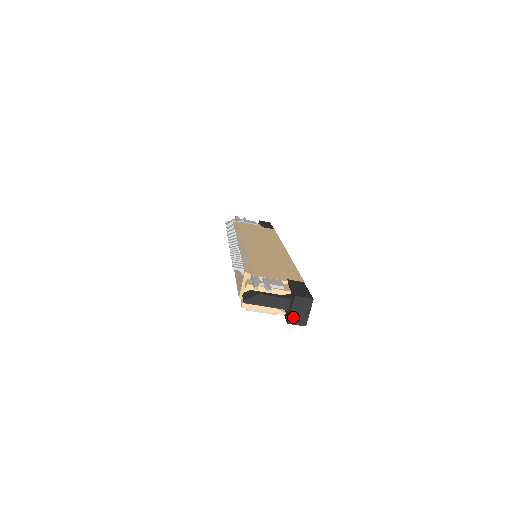
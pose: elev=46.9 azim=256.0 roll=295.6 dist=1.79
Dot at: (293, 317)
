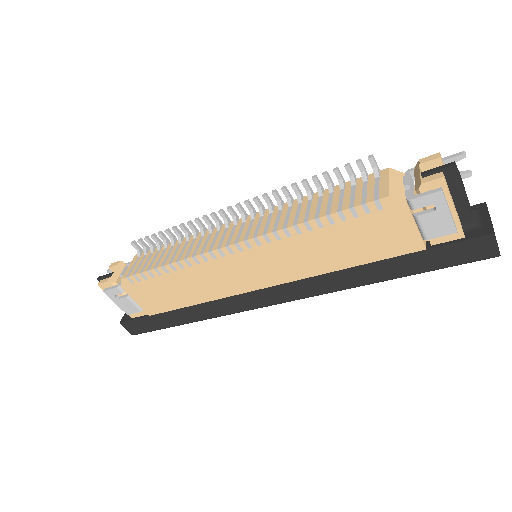
Dot at: occluded
